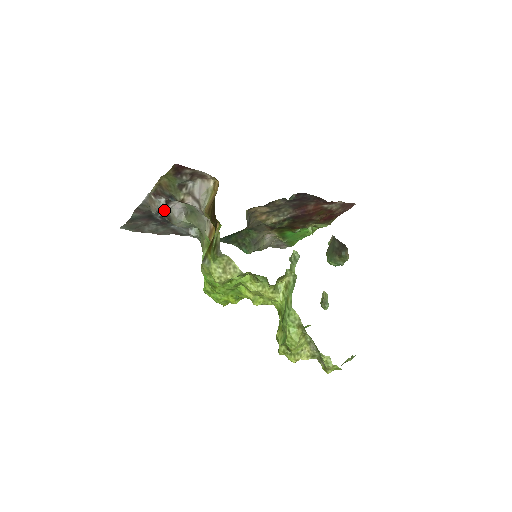
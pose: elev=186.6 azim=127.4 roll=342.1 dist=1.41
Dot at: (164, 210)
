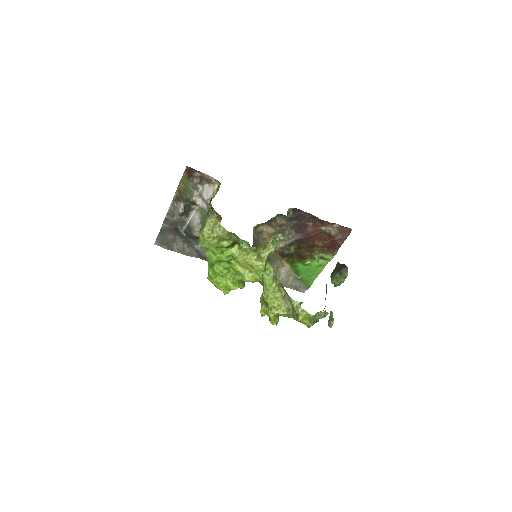
Dot at: (186, 223)
